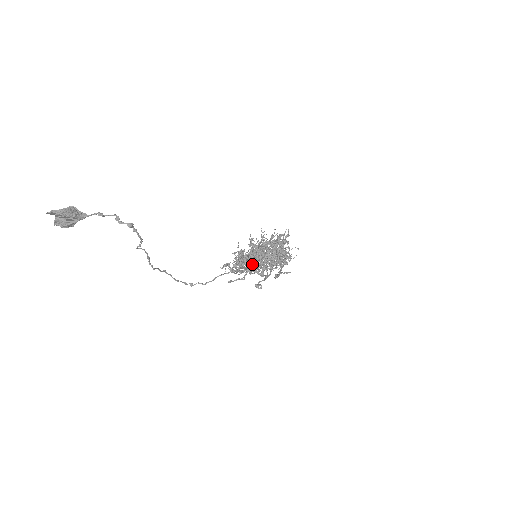
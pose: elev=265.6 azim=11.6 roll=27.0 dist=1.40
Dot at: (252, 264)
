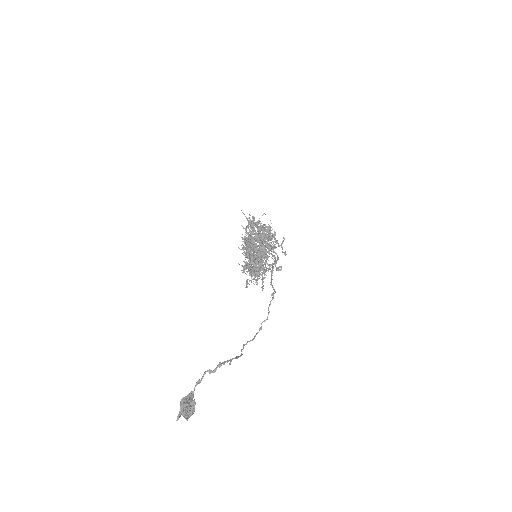
Dot at: occluded
